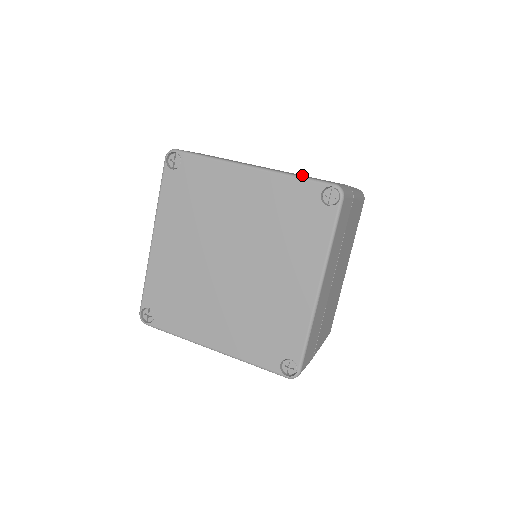
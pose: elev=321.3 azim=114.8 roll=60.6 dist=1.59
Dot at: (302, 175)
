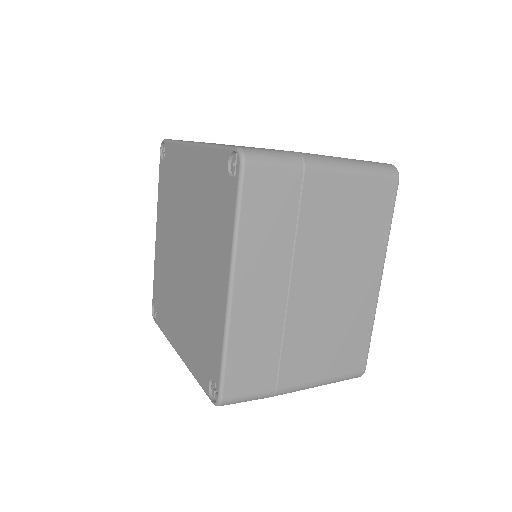
Dot at: occluded
